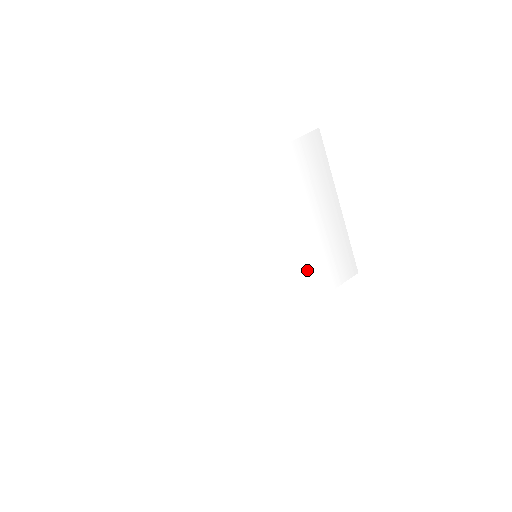
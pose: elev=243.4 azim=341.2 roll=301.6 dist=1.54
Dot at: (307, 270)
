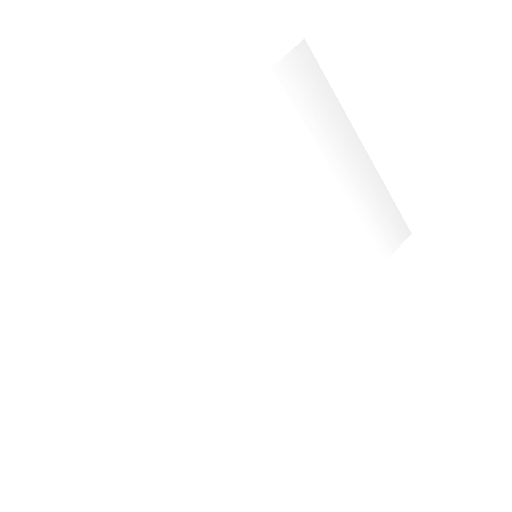
Dot at: (336, 252)
